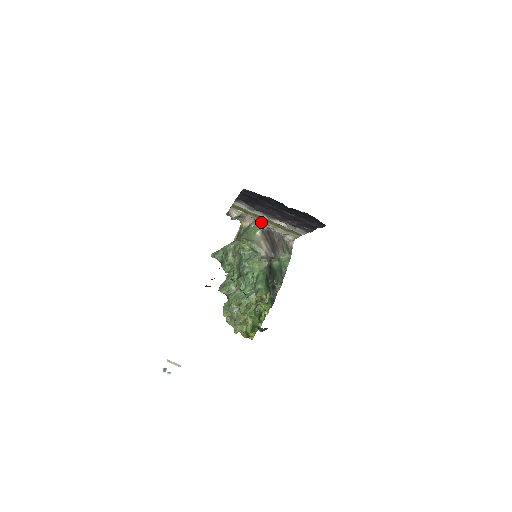
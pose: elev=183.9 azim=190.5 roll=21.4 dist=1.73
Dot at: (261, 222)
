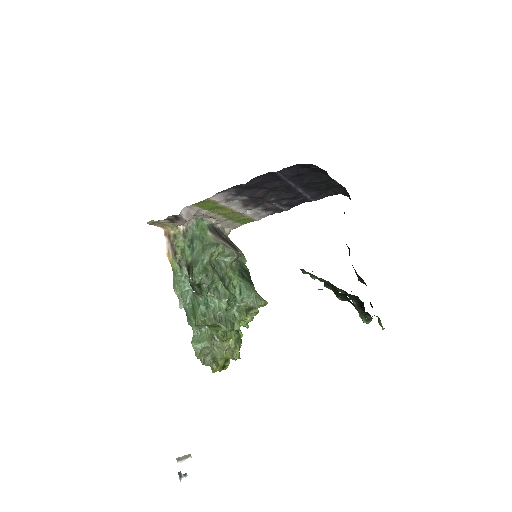
Dot at: (206, 219)
